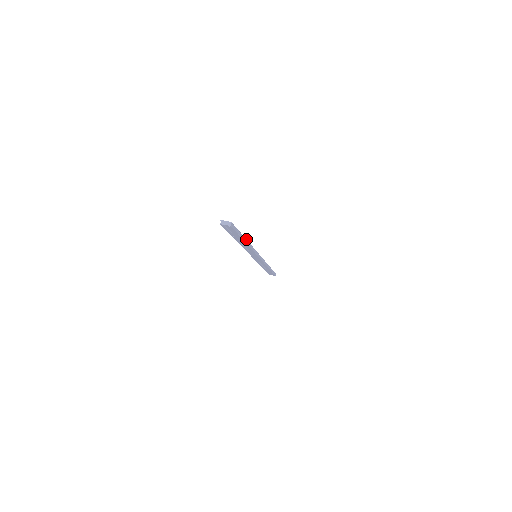
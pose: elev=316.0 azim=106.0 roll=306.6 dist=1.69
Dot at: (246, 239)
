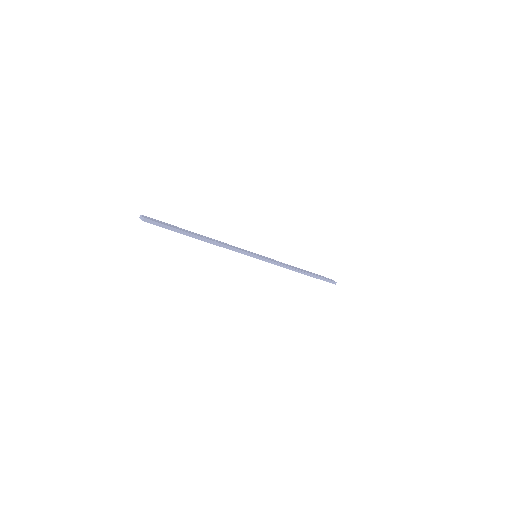
Dot at: (200, 236)
